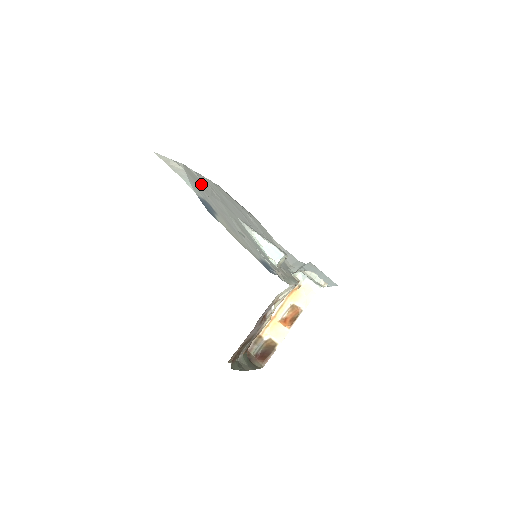
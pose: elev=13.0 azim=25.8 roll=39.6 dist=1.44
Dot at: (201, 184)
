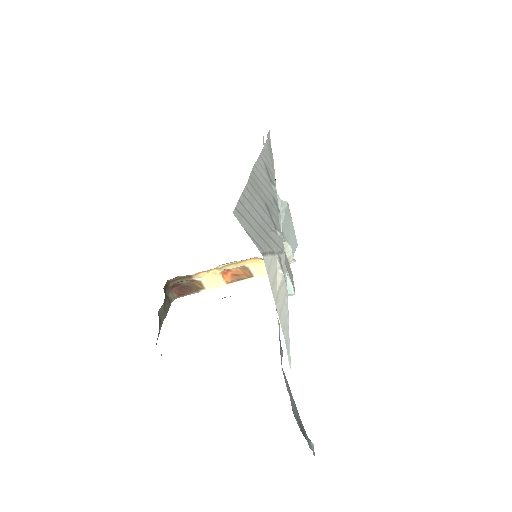
Dot at: occluded
